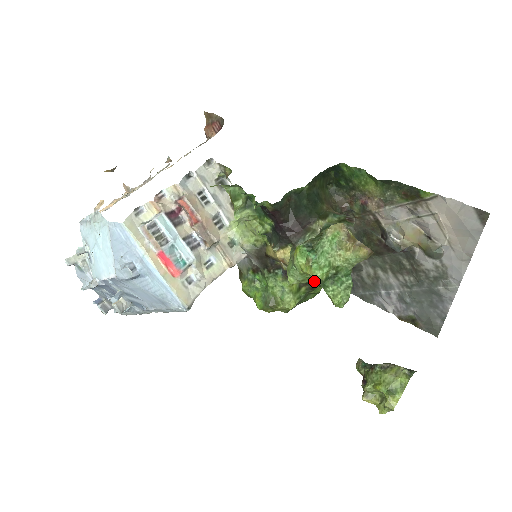
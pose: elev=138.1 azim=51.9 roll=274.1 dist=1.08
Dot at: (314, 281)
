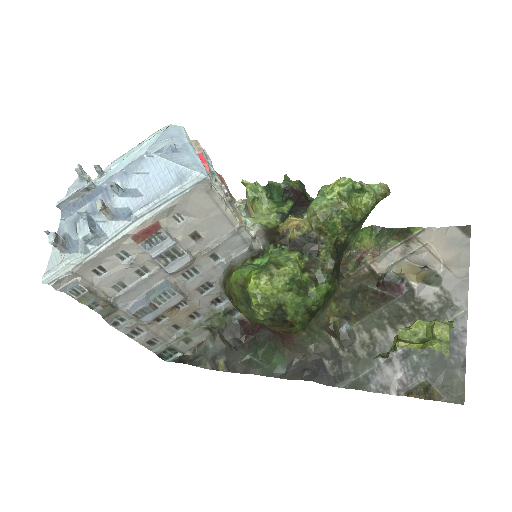
Dot at: (341, 192)
